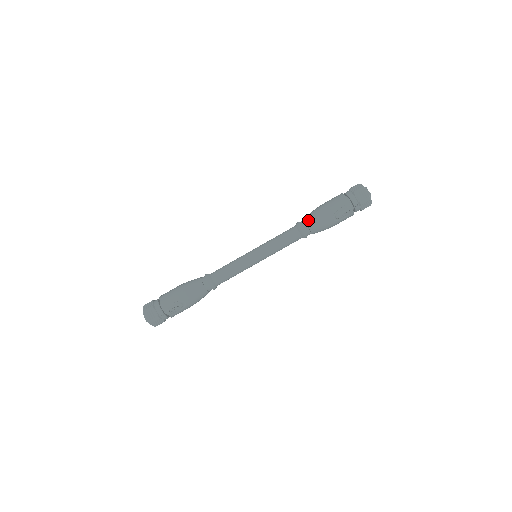
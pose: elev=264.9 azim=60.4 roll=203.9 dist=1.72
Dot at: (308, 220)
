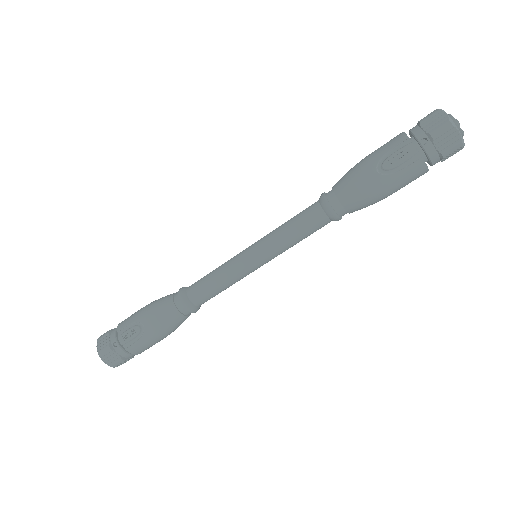
Dot at: (336, 183)
